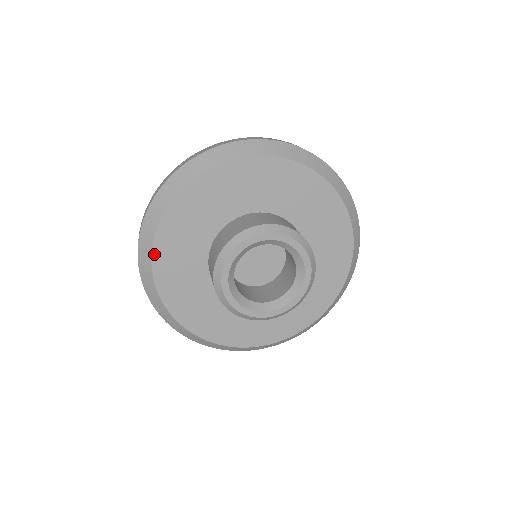
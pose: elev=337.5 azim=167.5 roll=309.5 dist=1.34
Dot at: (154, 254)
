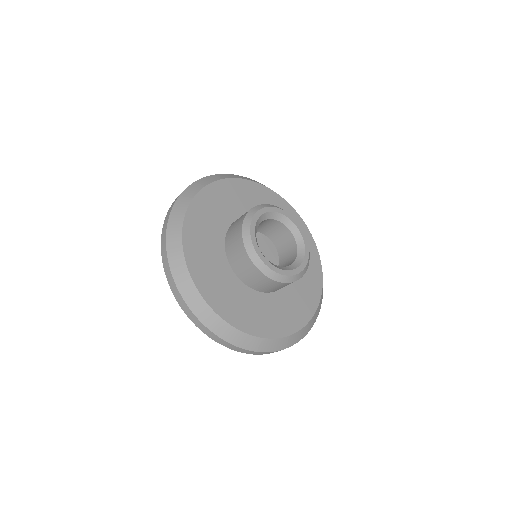
Dot at: (192, 203)
